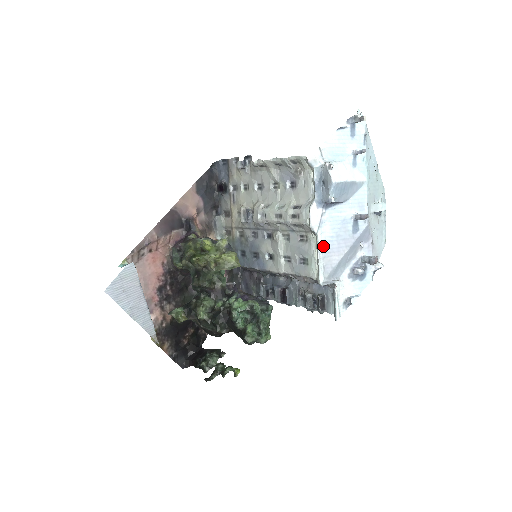
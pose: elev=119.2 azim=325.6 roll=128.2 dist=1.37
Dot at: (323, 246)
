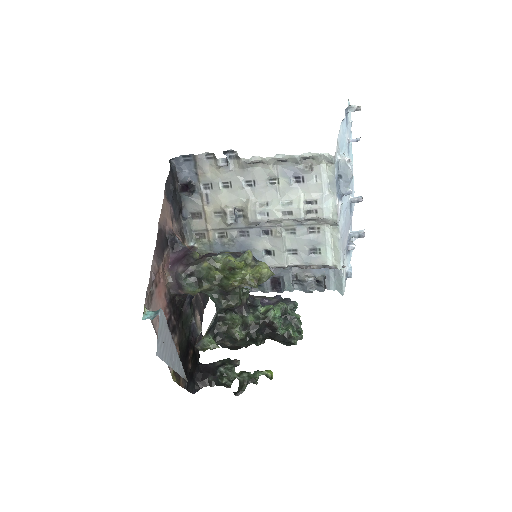
Dot at: (341, 235)
